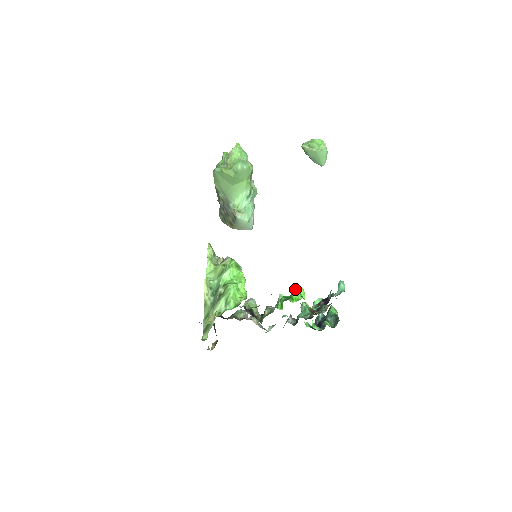
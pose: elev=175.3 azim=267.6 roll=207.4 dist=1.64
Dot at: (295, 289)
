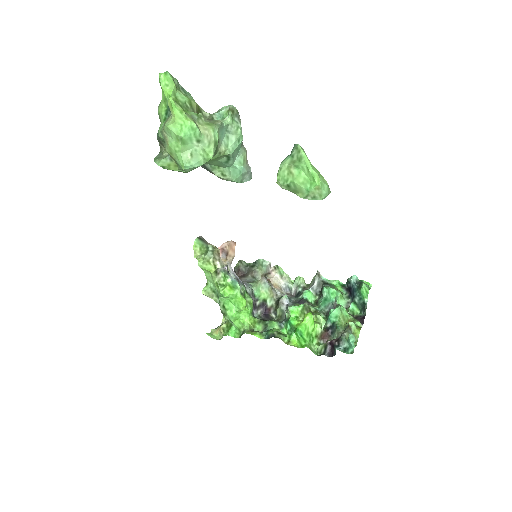
Dot at: (297, 332)
